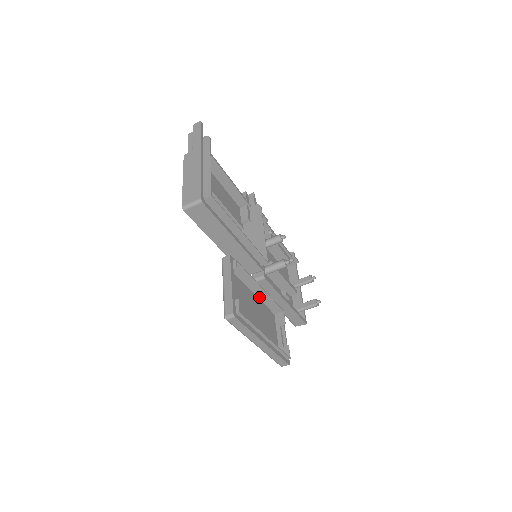
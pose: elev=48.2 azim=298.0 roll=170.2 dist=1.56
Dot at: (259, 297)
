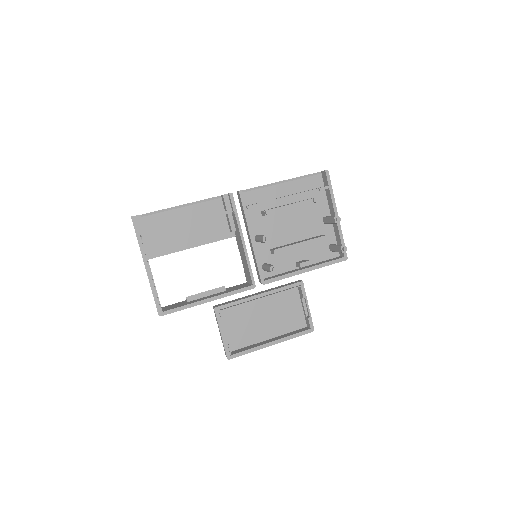
Dot at: occluded
